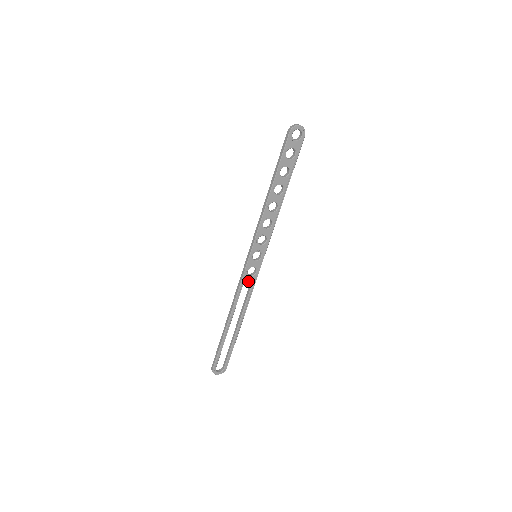
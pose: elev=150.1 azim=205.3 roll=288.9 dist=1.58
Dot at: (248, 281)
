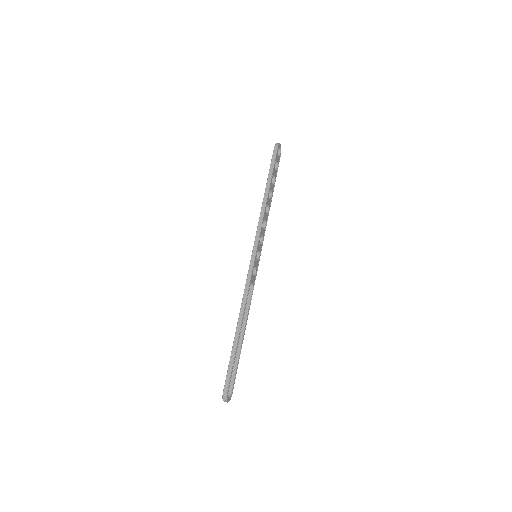
Dot at: (252, 282)
